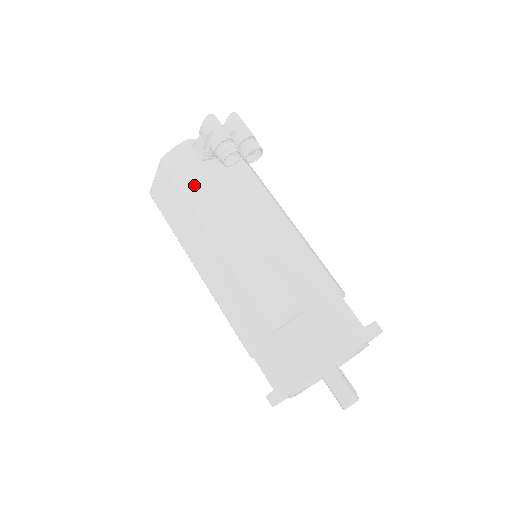
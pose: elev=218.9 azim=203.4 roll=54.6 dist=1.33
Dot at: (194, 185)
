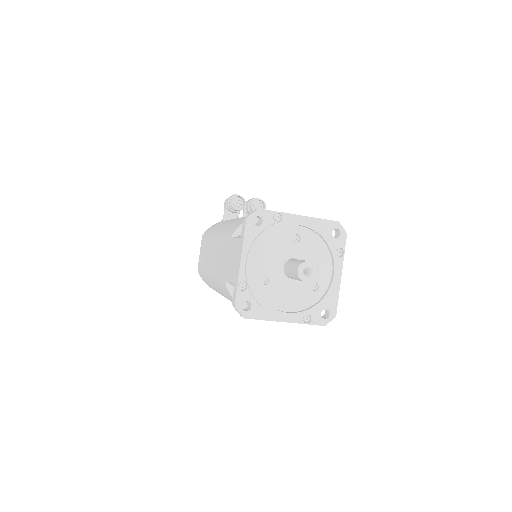
Dot at: (214, 227)
